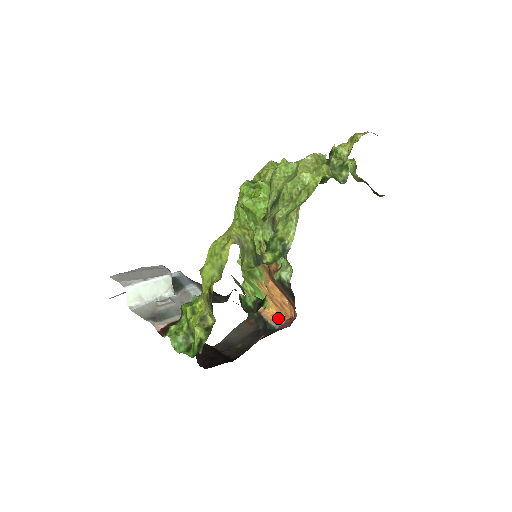
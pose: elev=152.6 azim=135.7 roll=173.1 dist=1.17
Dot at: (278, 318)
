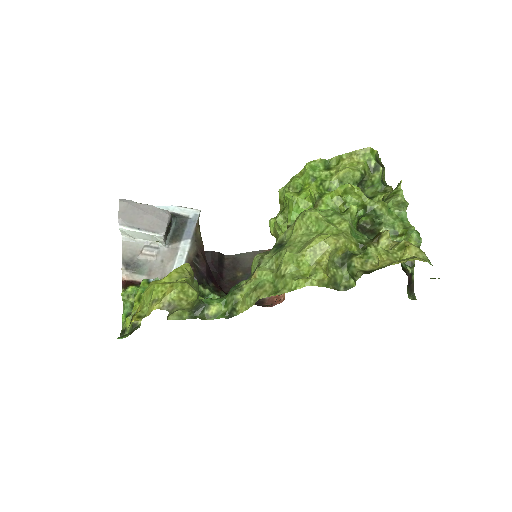
Dot at: occluded
